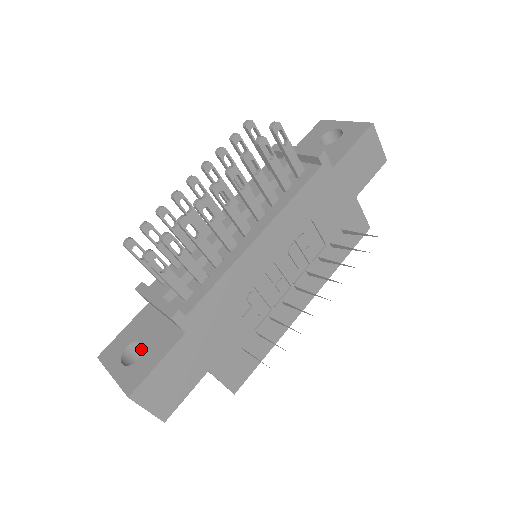
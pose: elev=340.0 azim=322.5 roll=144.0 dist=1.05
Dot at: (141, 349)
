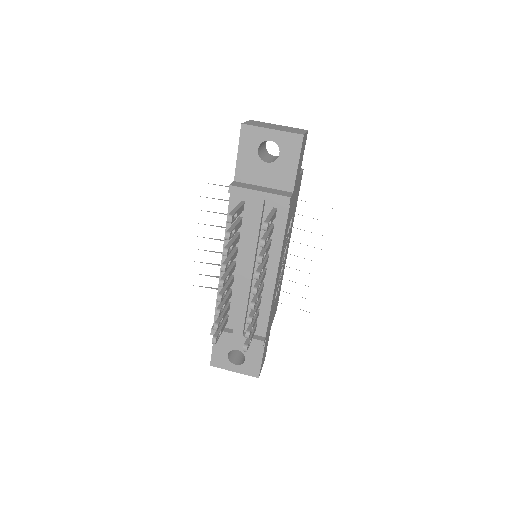
Dot at: occluded
